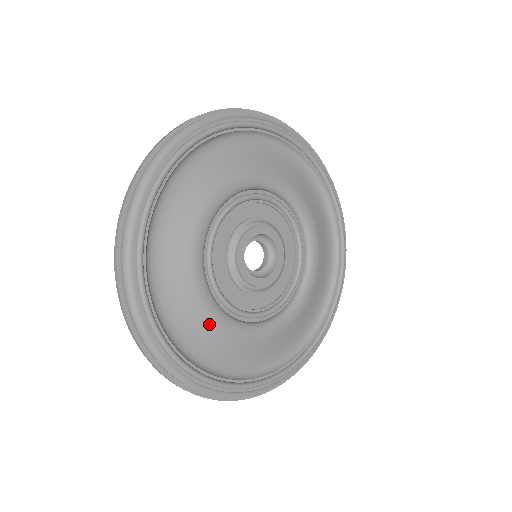
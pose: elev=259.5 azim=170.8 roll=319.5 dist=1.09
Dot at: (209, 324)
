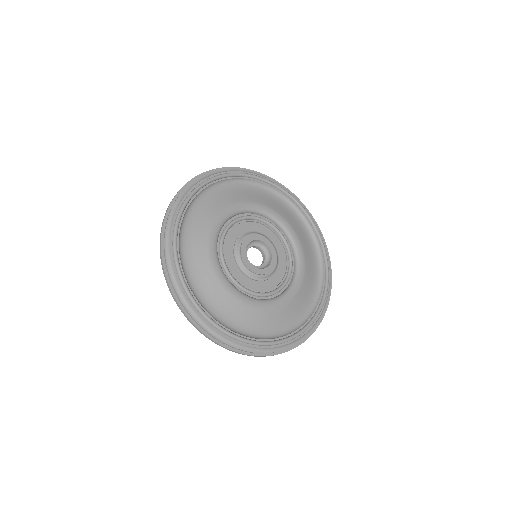
Dot at: (253, 311)
